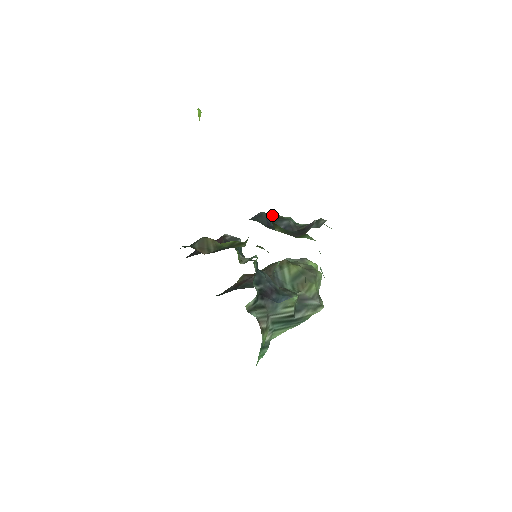
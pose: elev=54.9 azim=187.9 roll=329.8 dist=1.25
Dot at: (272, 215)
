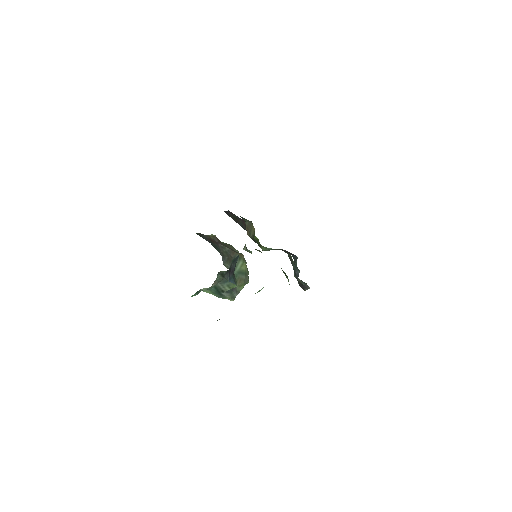
Dot at: occluded
